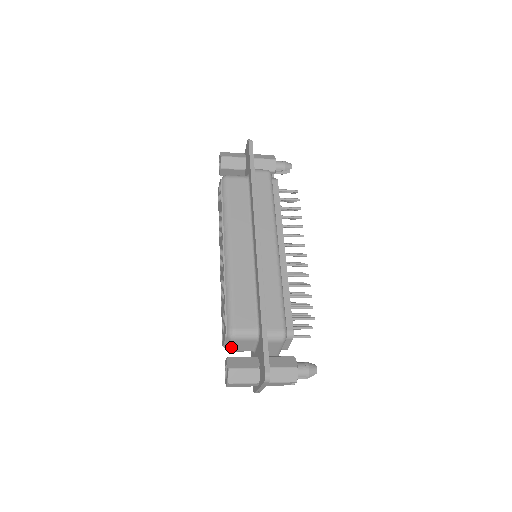
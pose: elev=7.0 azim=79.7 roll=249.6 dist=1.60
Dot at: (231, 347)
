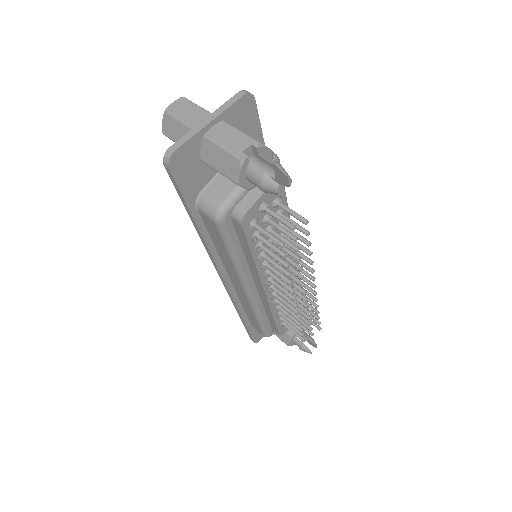
Dot at: occluded
